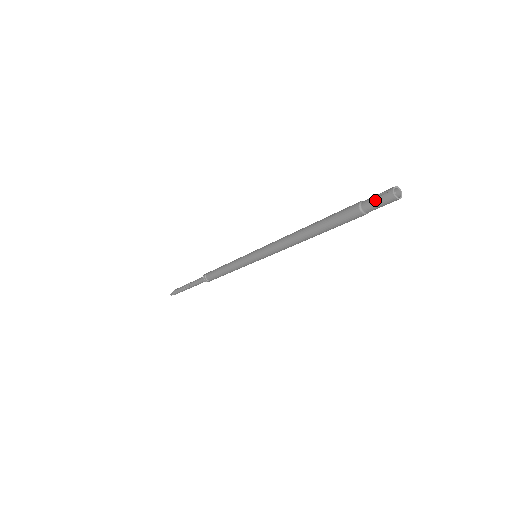
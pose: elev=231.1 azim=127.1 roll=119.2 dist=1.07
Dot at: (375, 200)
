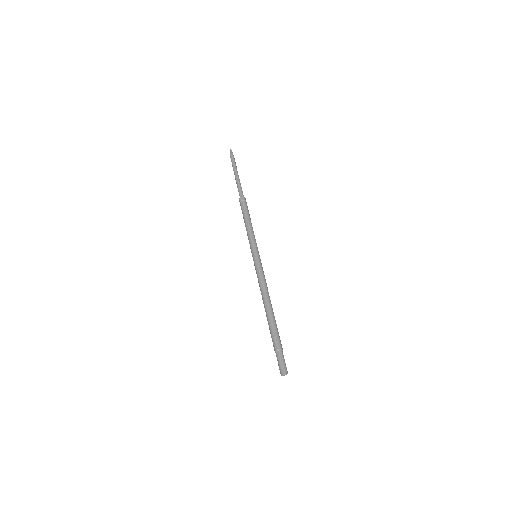
Dot at: (278, 363)
